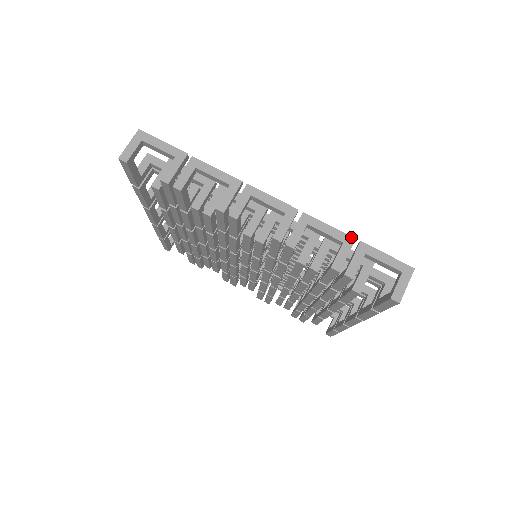
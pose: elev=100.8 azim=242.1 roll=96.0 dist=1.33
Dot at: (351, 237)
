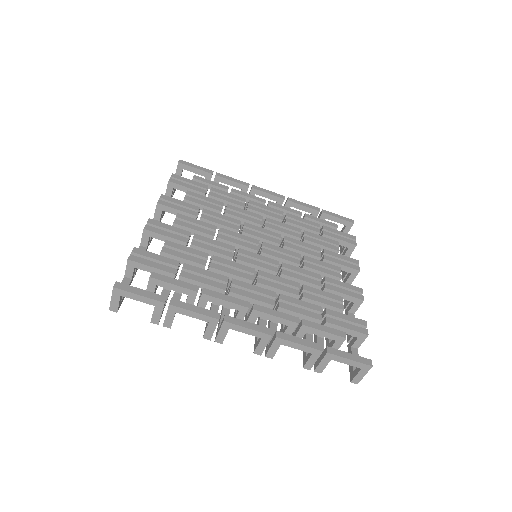
Dot at: (319, 351)
